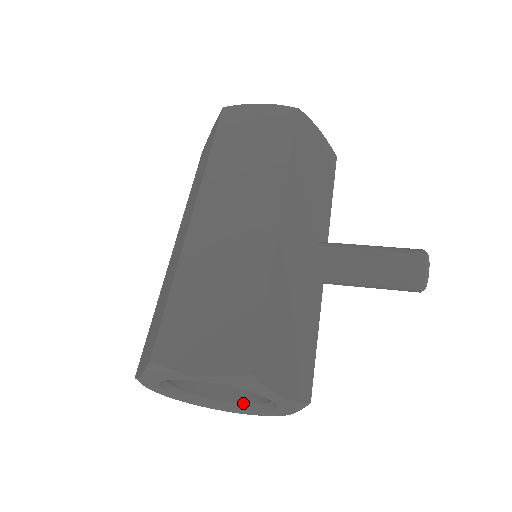
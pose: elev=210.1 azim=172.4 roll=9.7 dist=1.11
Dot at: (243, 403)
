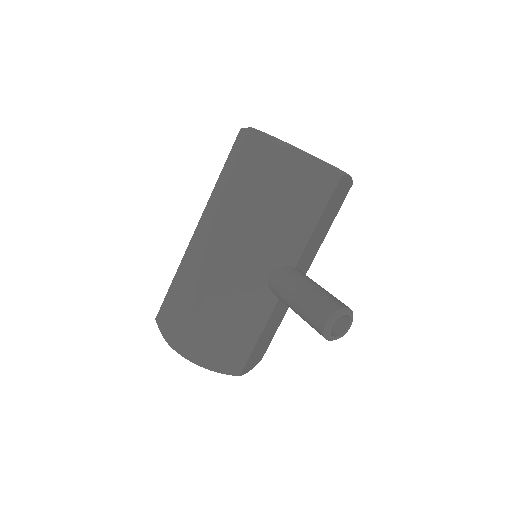
Dot at: occluded
